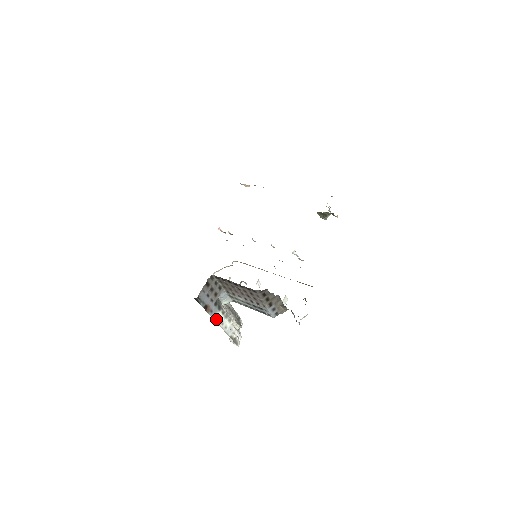
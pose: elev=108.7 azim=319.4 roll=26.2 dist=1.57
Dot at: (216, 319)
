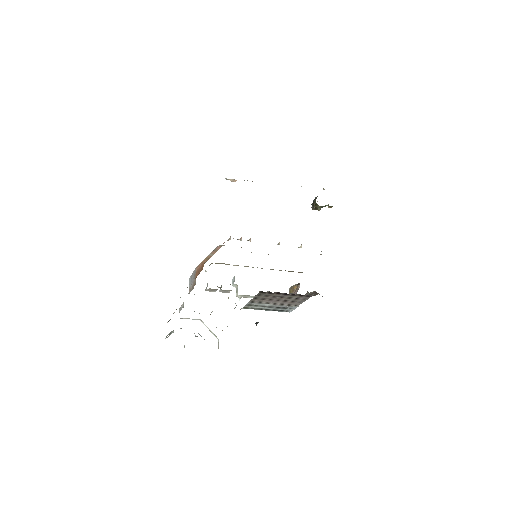
Dot at: occluded
